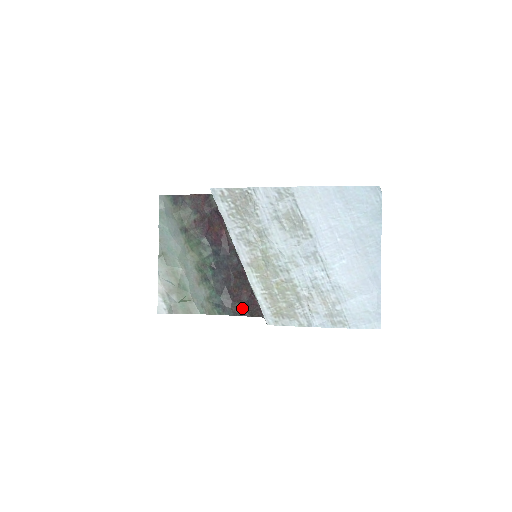
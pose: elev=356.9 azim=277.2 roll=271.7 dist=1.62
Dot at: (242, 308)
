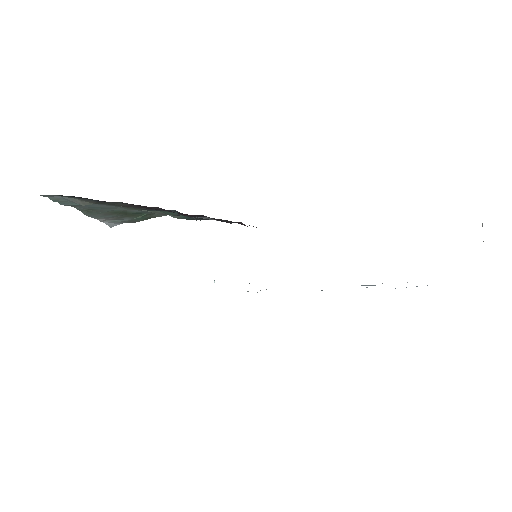
Dot at: occluded
